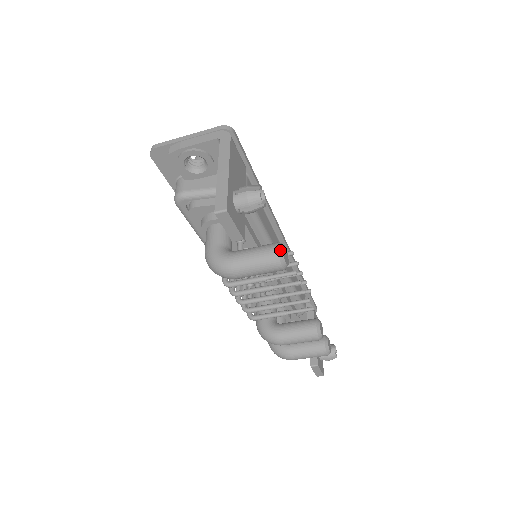
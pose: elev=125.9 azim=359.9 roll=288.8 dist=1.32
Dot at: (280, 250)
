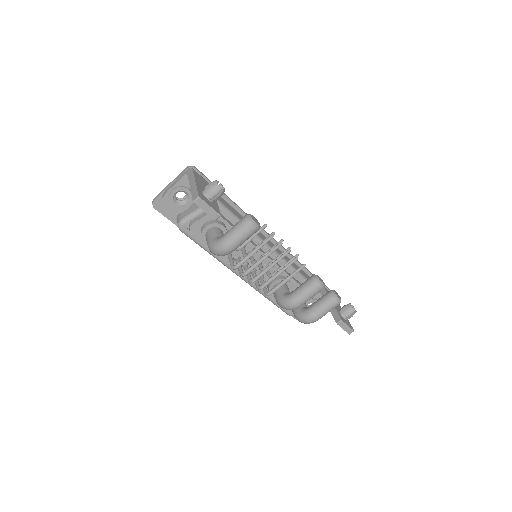
Dot at: (249, 216)
